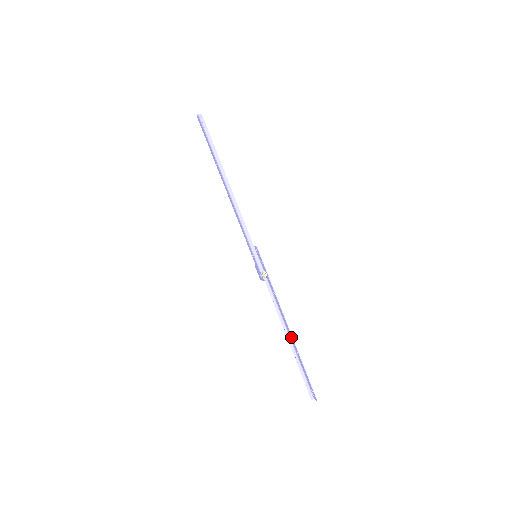
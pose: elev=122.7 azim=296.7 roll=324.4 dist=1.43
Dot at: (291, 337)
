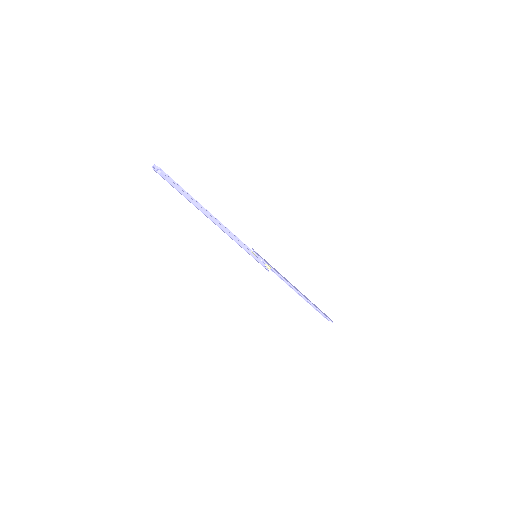
Dot at: (303, 296)
